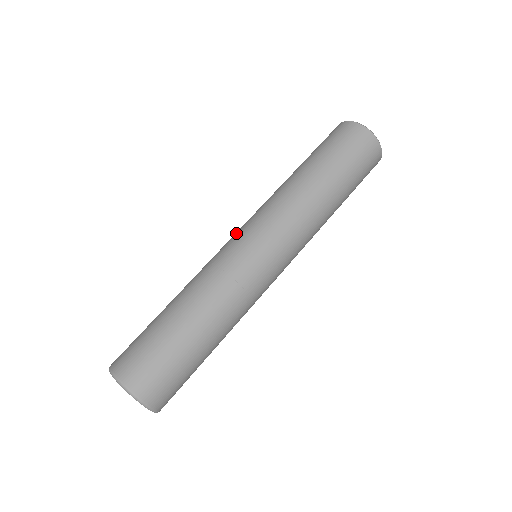
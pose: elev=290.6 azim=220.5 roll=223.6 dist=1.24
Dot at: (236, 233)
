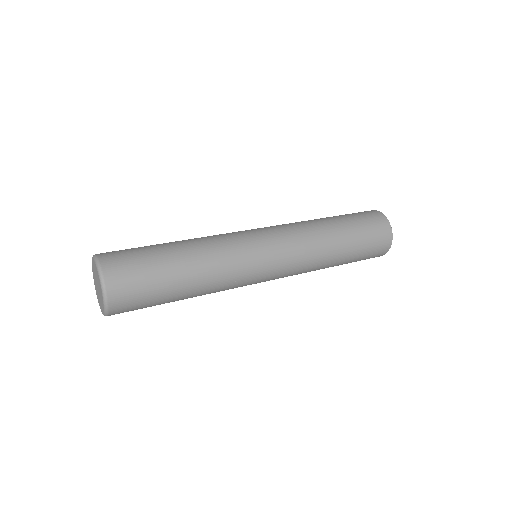
Dot at: (254, 229)
